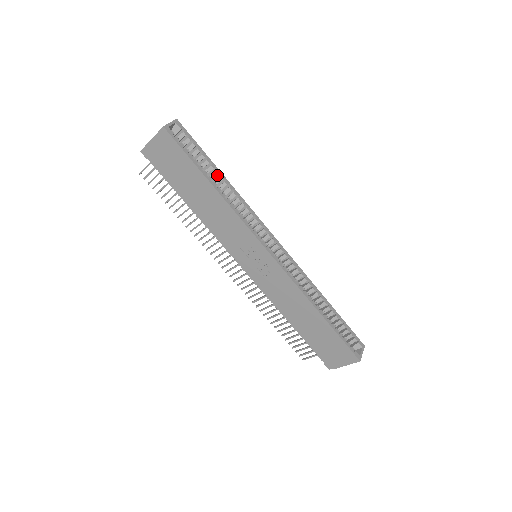
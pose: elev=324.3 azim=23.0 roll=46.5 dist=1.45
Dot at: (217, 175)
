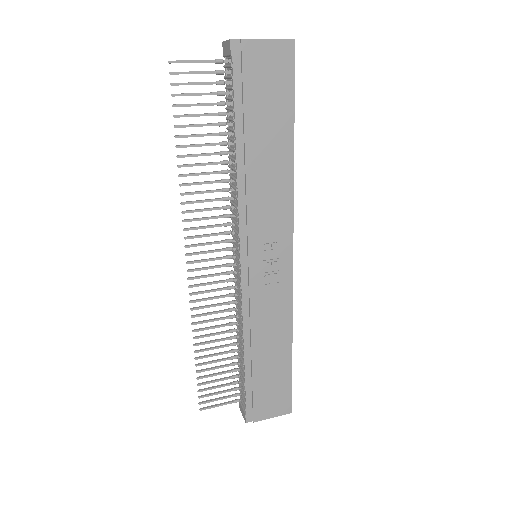
Dot at: occluded
